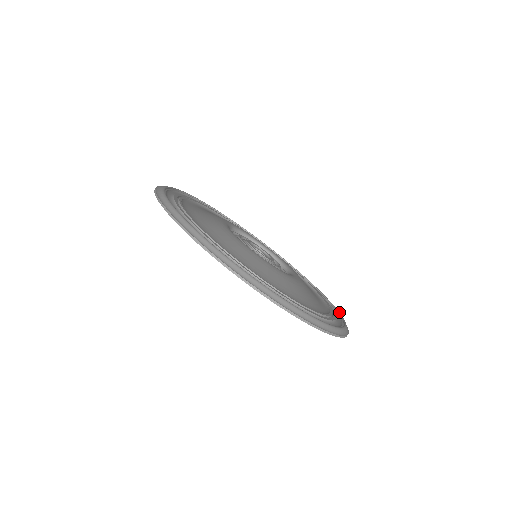
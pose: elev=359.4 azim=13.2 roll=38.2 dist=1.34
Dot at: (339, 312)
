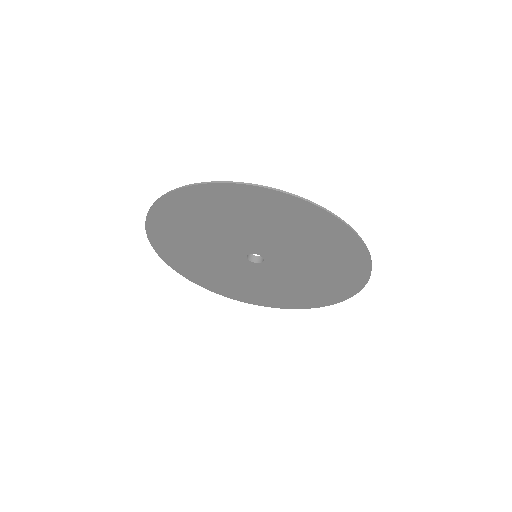
Dot at: occluded
